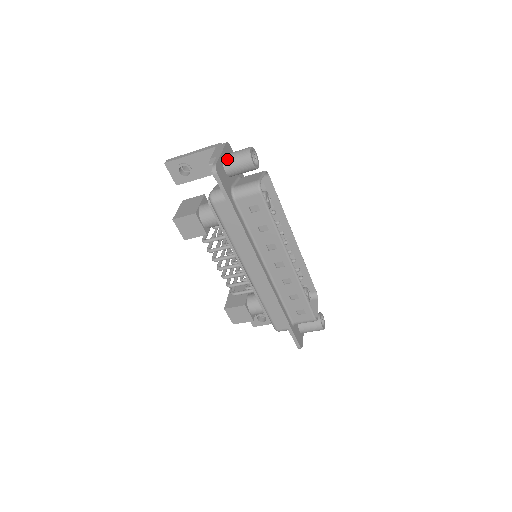
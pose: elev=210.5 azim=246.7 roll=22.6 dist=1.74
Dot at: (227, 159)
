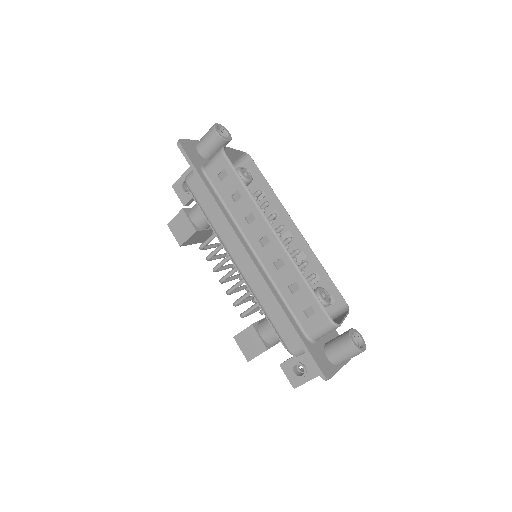
Dot at: (199, 141)
